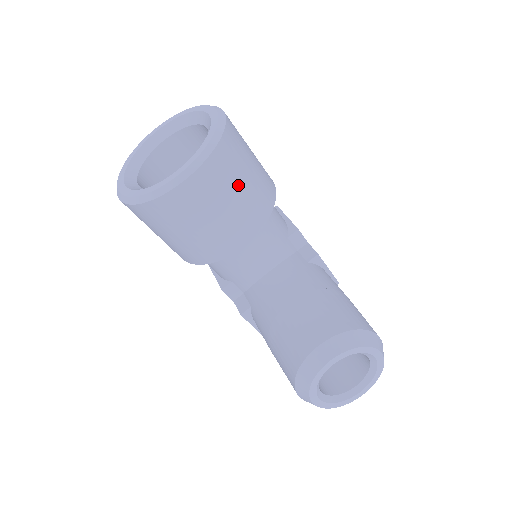
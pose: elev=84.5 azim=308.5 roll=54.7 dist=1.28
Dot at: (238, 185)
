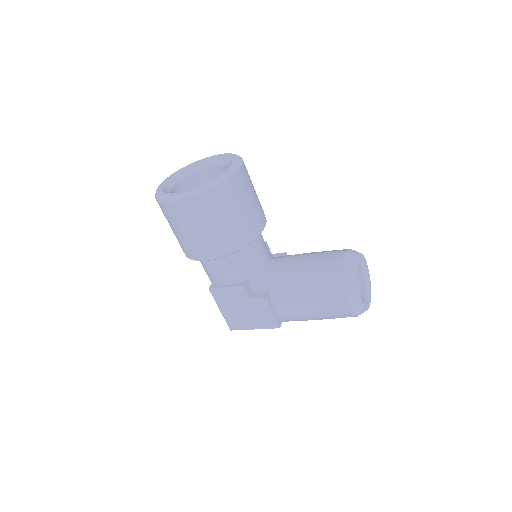
Dot at: occluded
